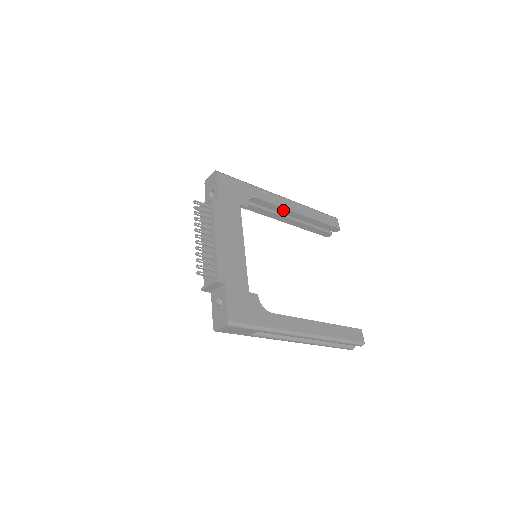
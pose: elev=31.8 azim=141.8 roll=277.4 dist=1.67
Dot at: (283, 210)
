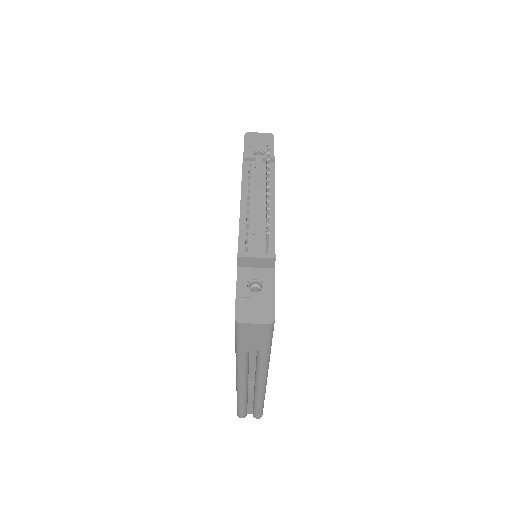
Dot at: occluded
